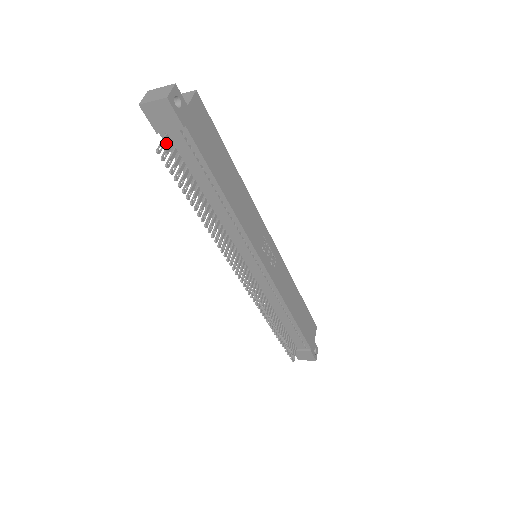
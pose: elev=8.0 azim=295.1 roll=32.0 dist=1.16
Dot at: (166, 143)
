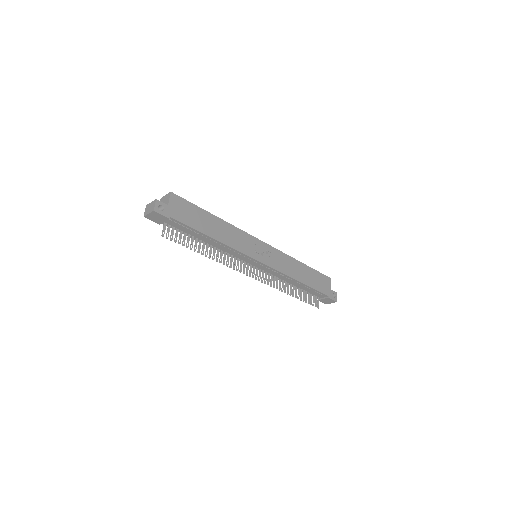
Dot at: (167, 226)
